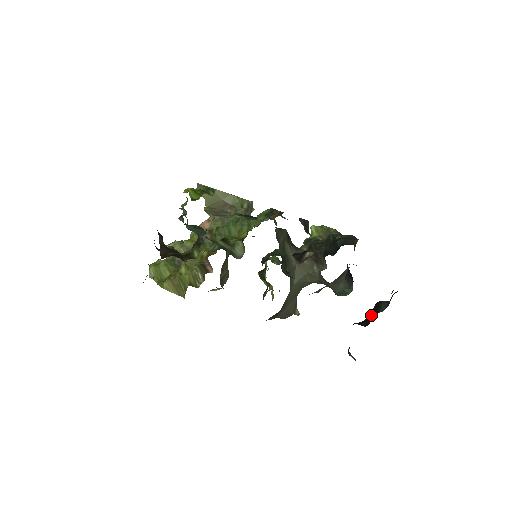
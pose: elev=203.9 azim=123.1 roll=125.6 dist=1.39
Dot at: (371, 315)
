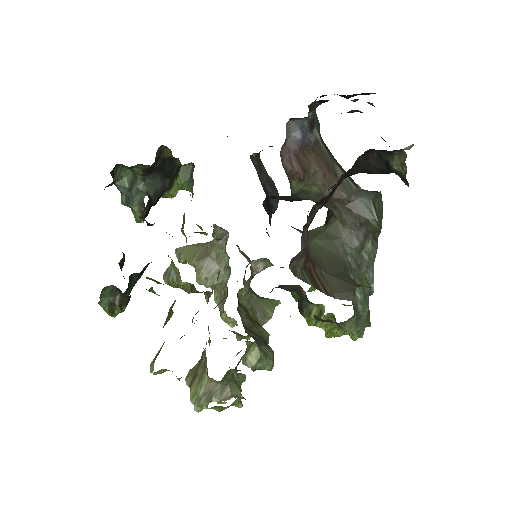
Dot at: occluded
